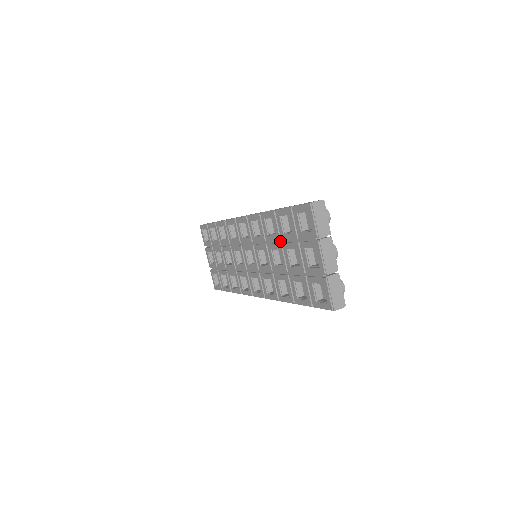
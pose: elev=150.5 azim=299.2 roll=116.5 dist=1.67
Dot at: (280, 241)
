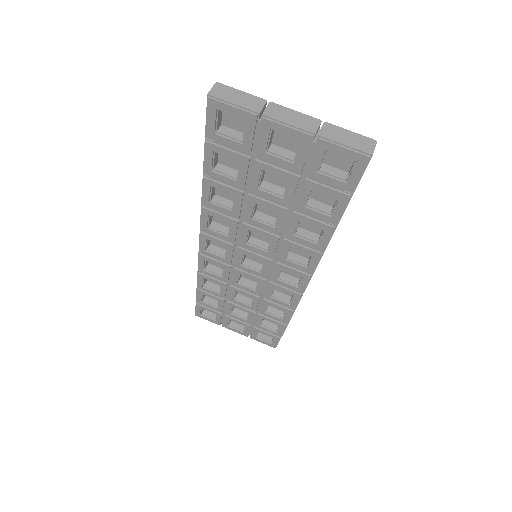
Dot at: (245, 195)
